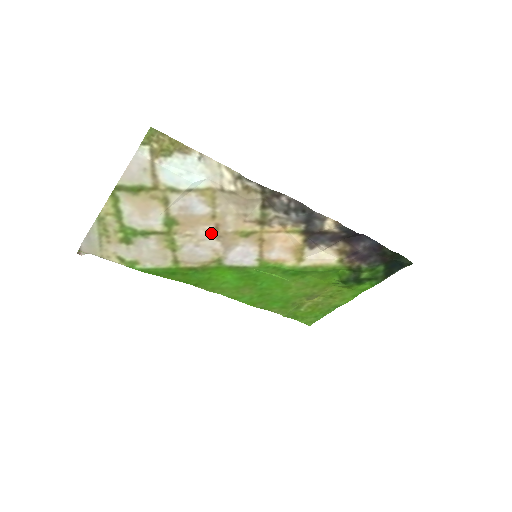
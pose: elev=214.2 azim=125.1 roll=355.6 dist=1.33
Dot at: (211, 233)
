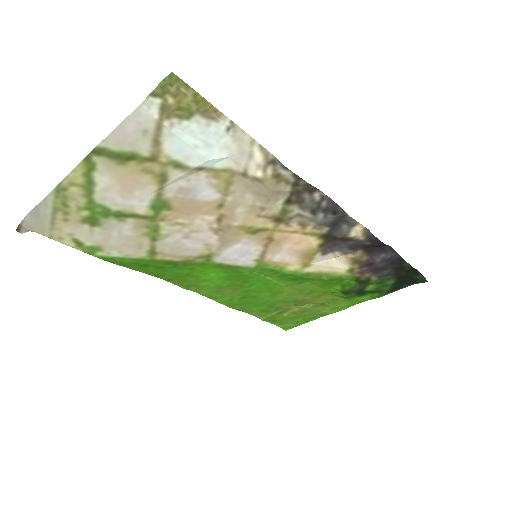
Dot at: (210, 224)
